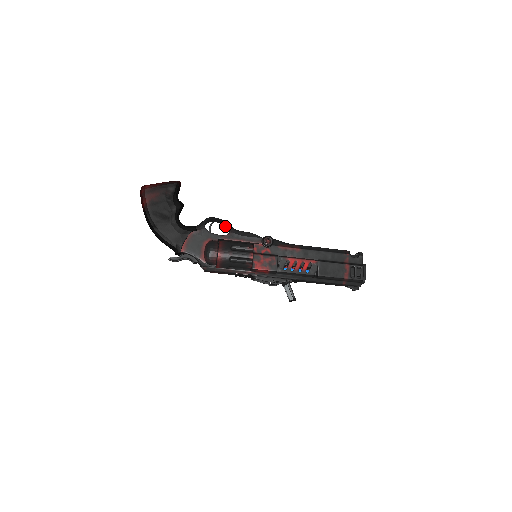
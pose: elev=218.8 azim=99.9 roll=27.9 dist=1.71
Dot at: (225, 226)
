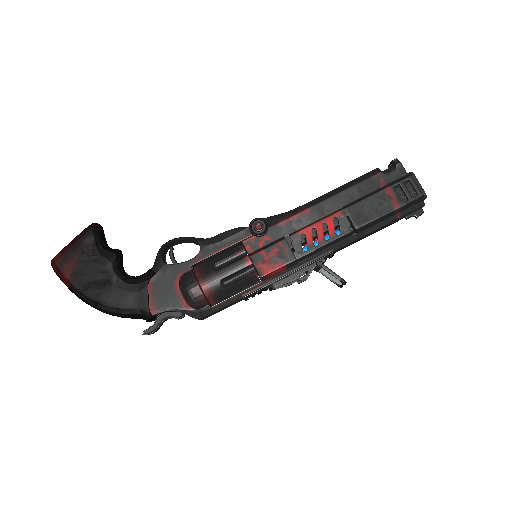
Dot at: occluded
